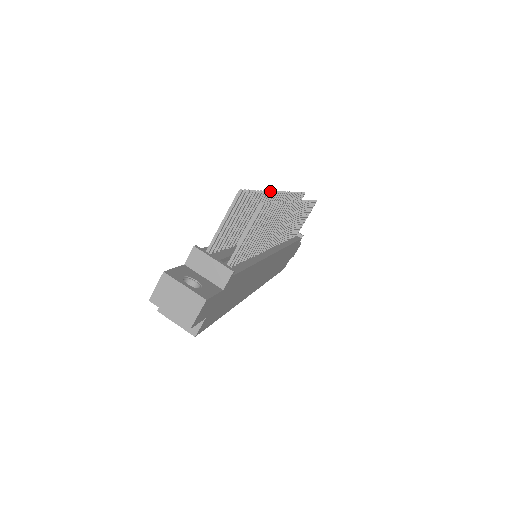
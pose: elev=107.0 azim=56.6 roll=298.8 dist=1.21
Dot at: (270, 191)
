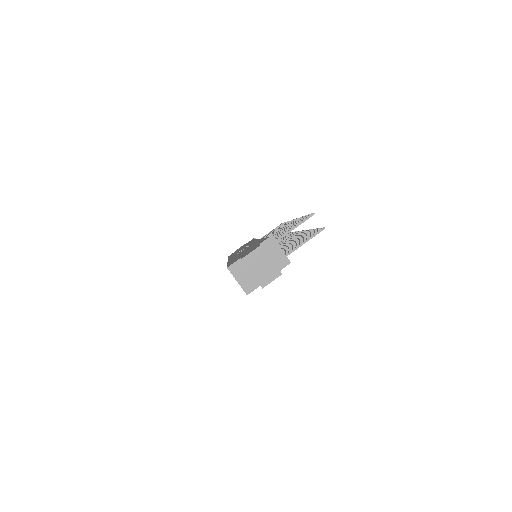
Dot at: occluded
